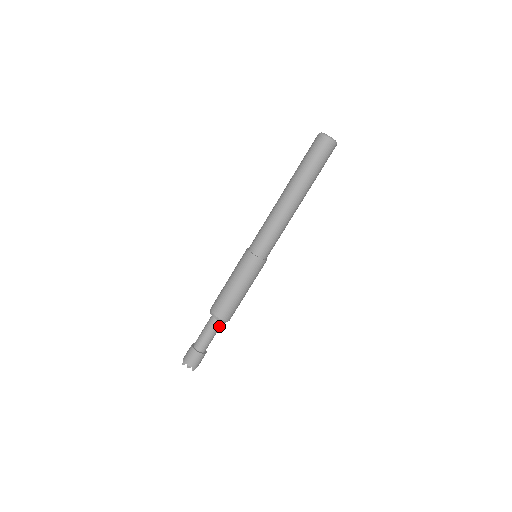
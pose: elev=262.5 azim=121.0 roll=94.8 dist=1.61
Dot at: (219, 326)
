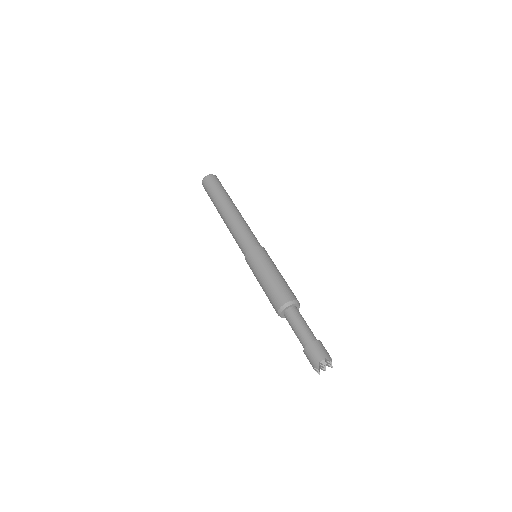
Dot at: (298, 312)
